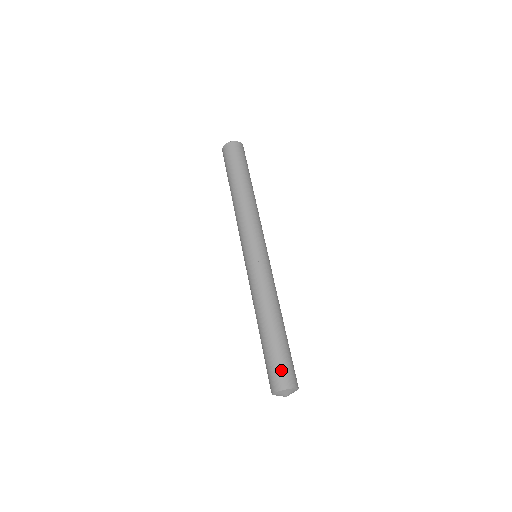
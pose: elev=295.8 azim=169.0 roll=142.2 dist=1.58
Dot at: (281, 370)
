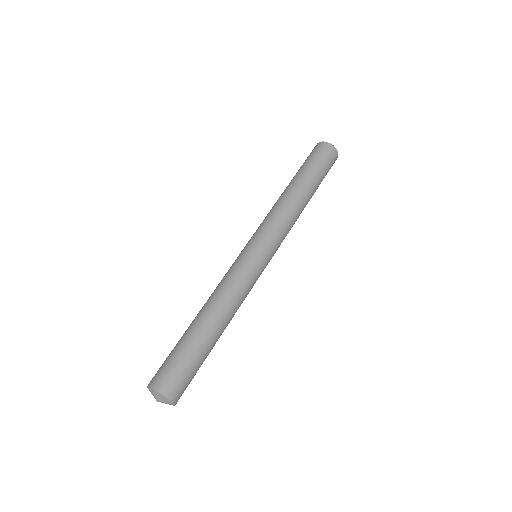
Dot at: (183, 378)
